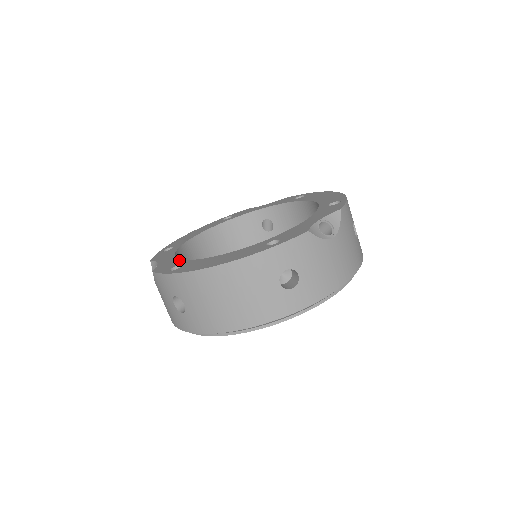
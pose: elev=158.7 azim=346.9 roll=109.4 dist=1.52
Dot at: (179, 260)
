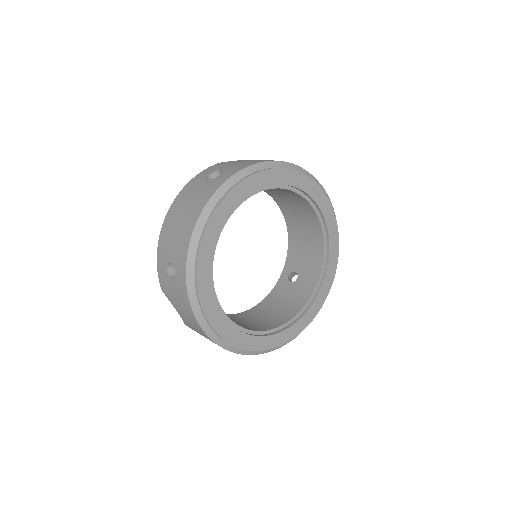
Dot at: occluded
